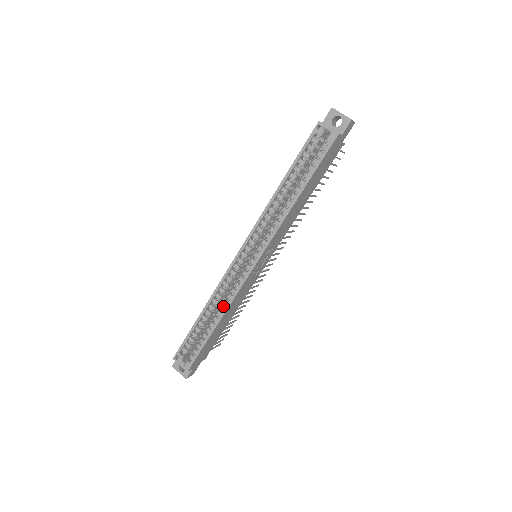
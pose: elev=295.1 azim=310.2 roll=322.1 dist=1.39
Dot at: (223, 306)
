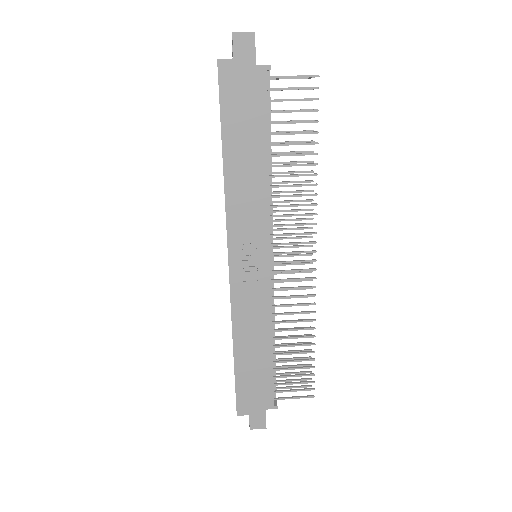
Dot at: occluded
